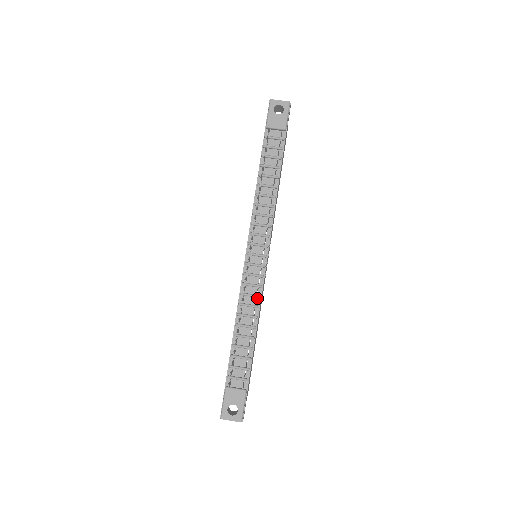
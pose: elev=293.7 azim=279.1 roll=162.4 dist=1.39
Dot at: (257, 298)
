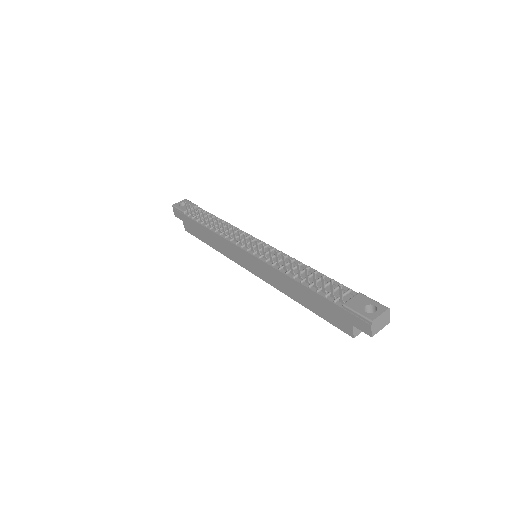
Dot at: (287, 258)
